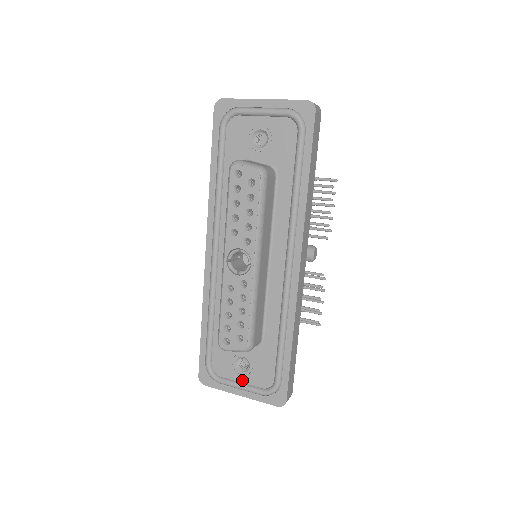
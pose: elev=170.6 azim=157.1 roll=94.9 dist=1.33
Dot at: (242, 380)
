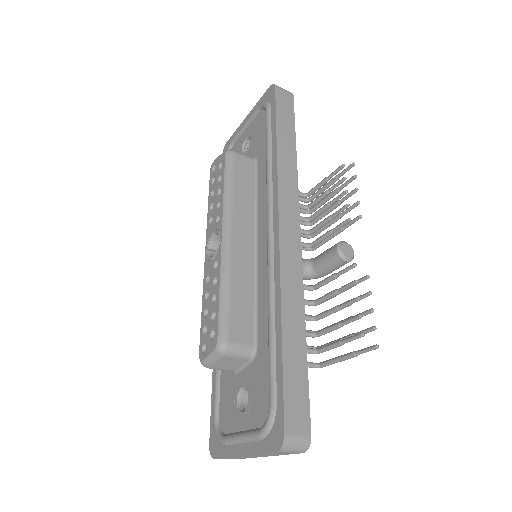
Dot at: (242, 426)
